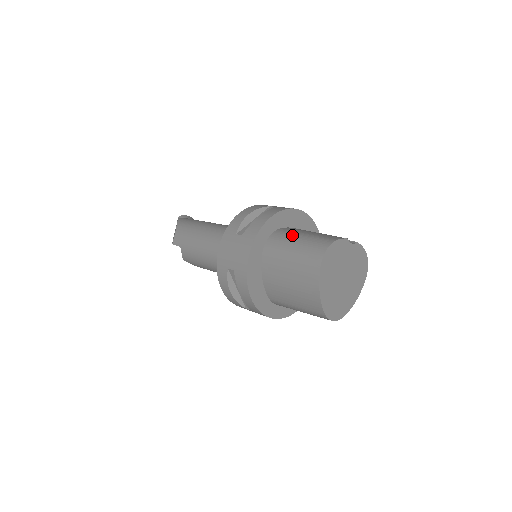
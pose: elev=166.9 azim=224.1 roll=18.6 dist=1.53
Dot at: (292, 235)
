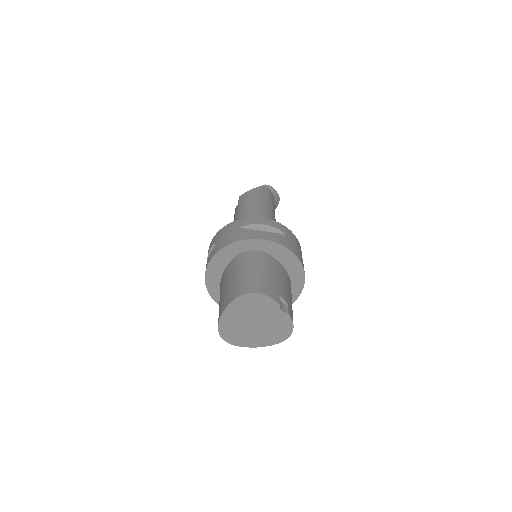
Dot at: (259, 264)
